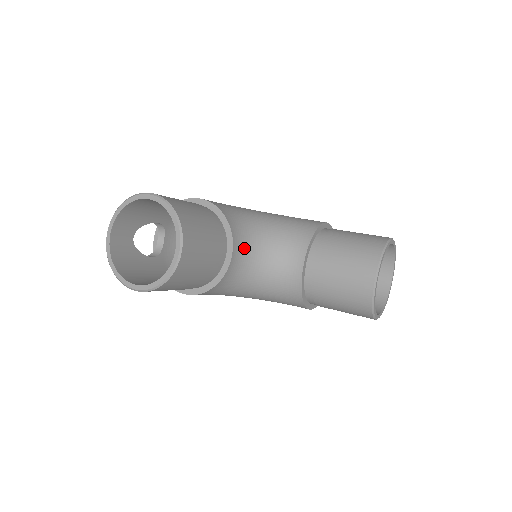
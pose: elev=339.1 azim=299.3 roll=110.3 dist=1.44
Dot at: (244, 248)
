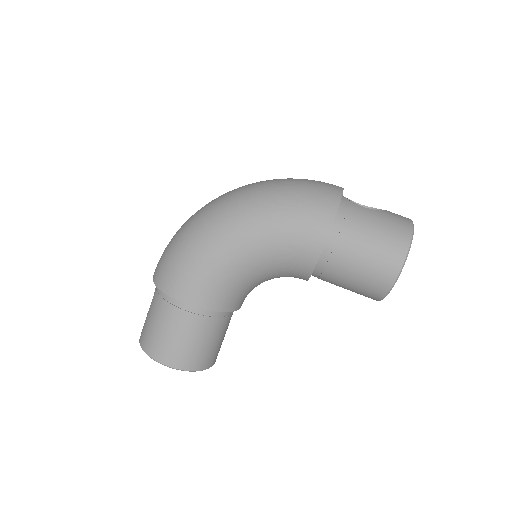
Dot at: occluded
